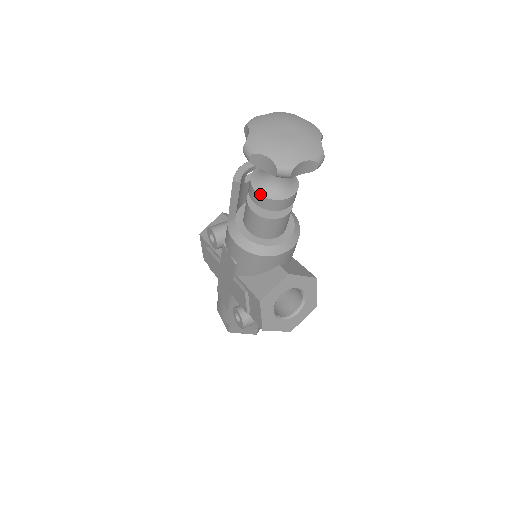
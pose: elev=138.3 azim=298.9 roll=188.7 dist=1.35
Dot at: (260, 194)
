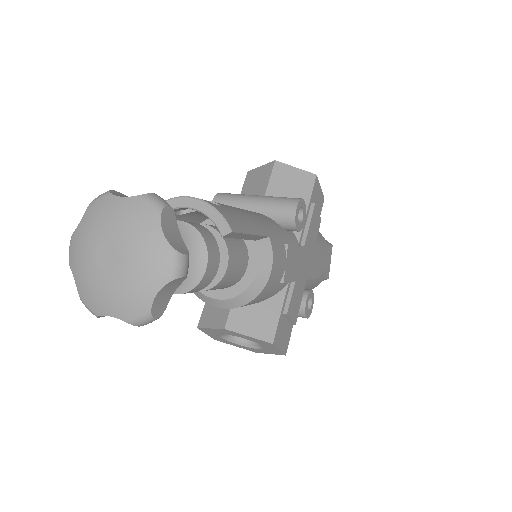
Dot at: occluded
